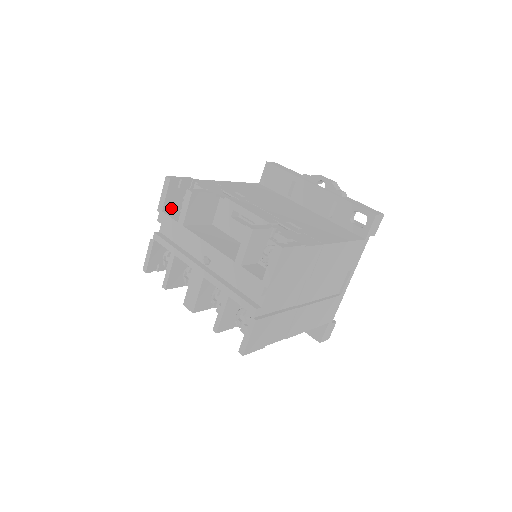
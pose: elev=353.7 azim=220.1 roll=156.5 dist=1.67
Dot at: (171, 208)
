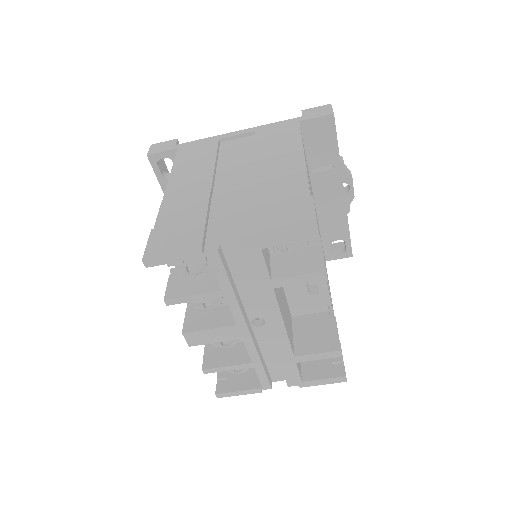
Dot at: occluded
